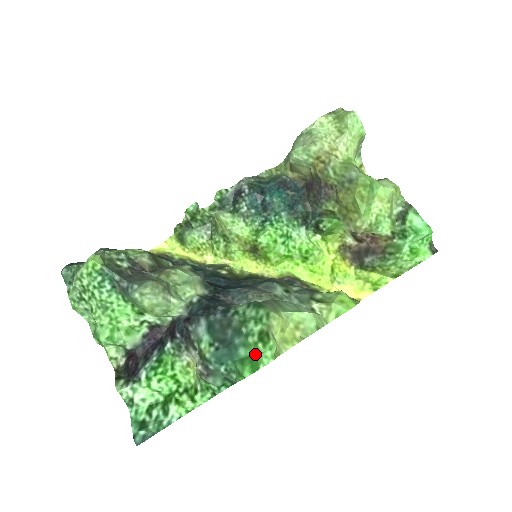
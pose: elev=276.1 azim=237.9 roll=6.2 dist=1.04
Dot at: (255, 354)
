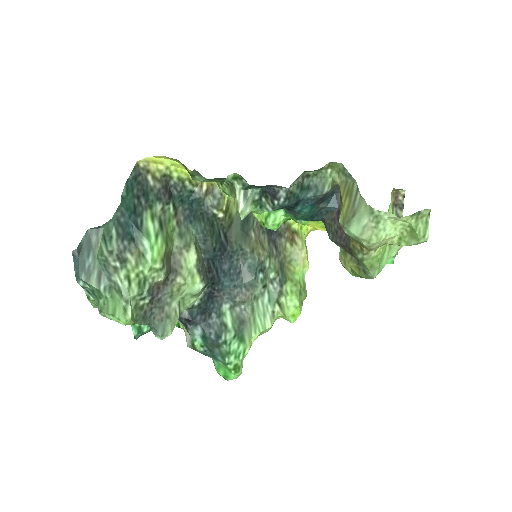
Dot at: (228, 371)
